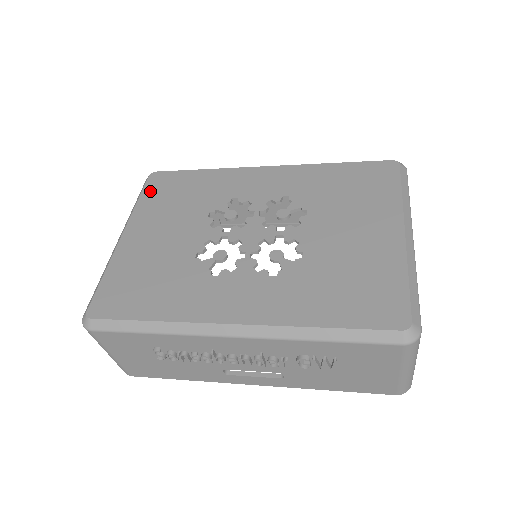
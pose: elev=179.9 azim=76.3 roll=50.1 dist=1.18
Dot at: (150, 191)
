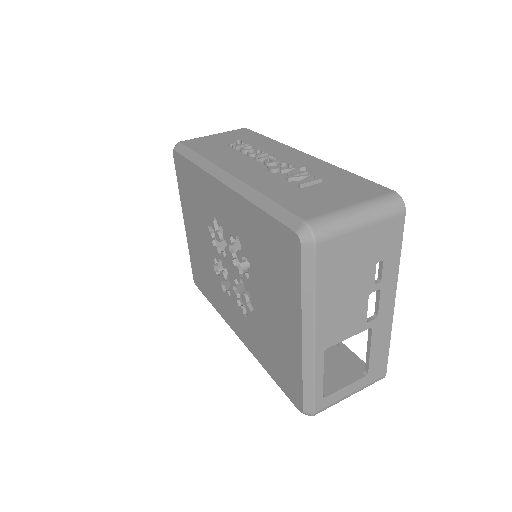
Dot at: (179, 177)
